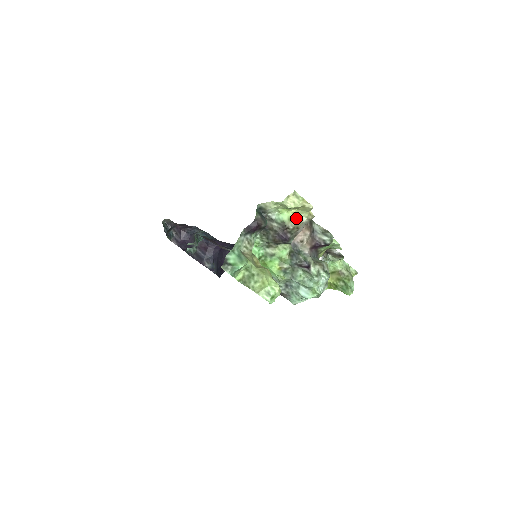
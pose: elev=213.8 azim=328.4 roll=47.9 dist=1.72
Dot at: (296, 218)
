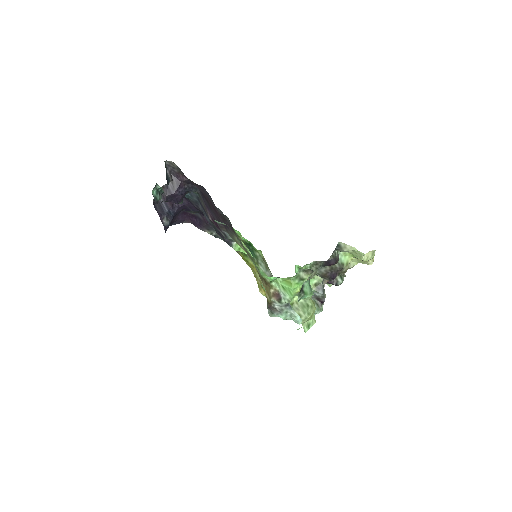
Dot at: (349, 264)
